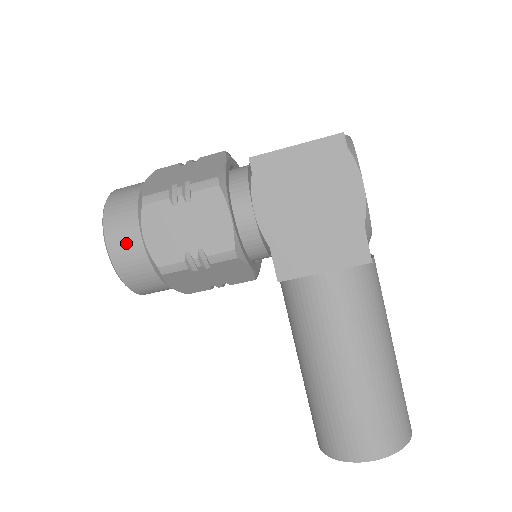
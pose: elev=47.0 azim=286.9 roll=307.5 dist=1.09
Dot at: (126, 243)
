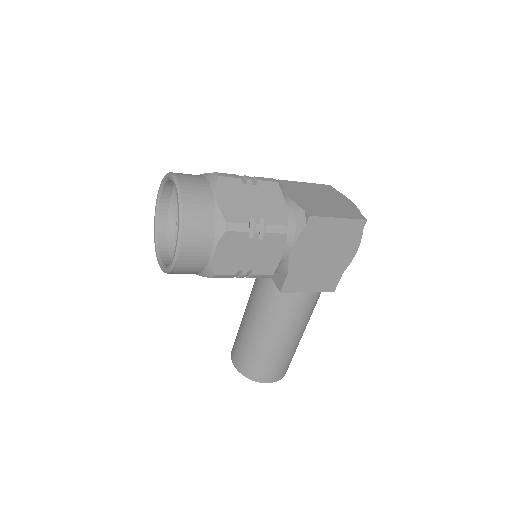
Dot at: (197, 252)
